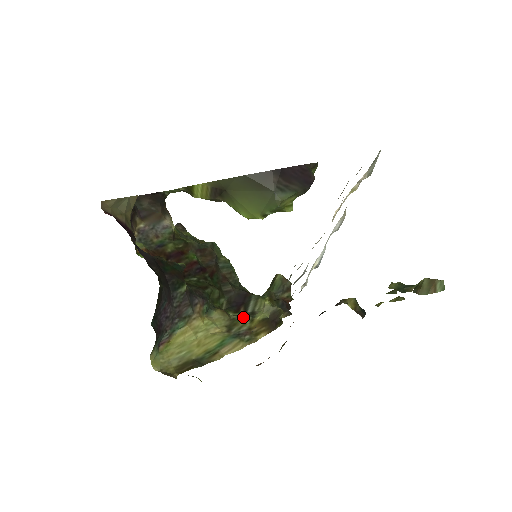
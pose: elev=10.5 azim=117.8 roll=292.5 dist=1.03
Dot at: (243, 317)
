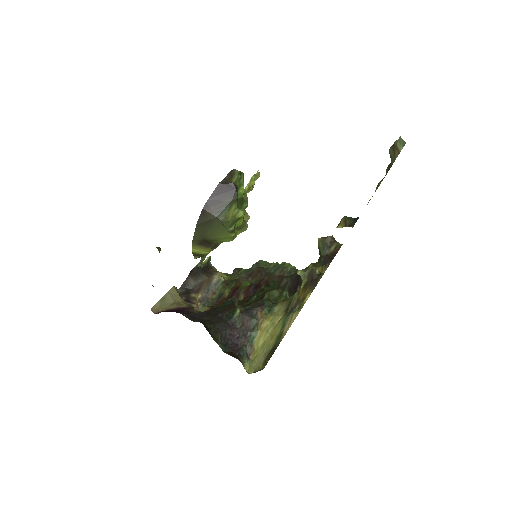
Dot at: (294, 295)
